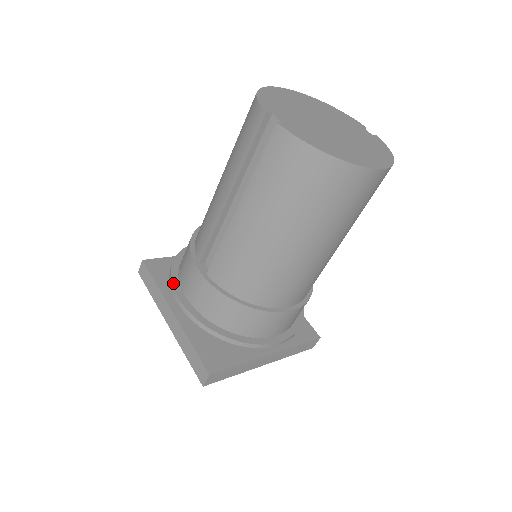
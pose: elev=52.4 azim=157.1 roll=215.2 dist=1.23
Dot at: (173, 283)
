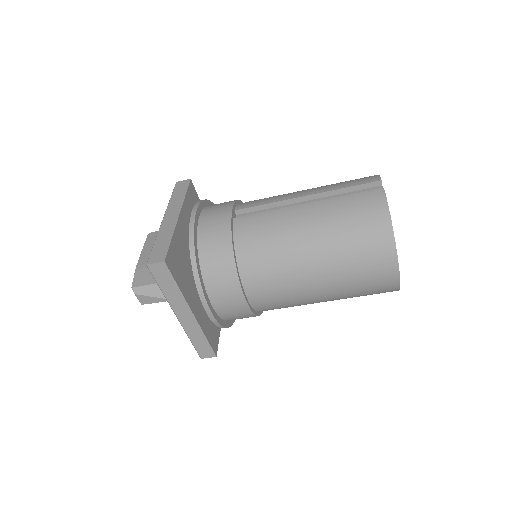
Dot at: (201, 204)
